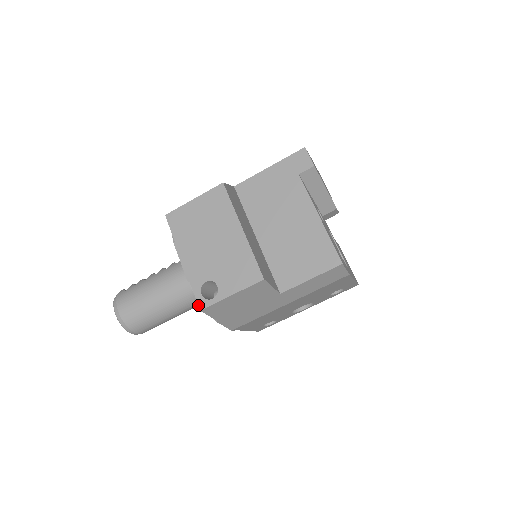
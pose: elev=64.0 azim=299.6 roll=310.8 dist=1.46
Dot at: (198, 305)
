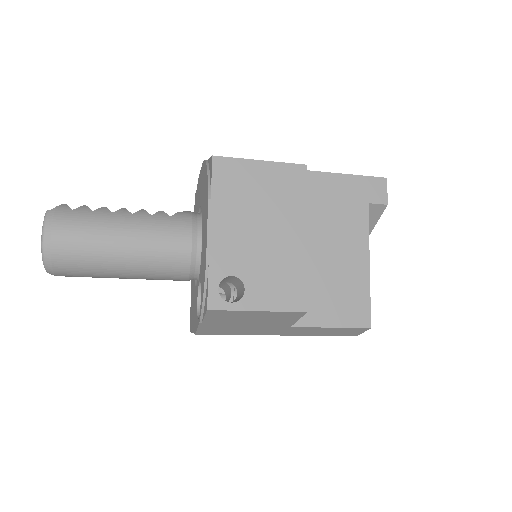
Dot at: (208, 301)
